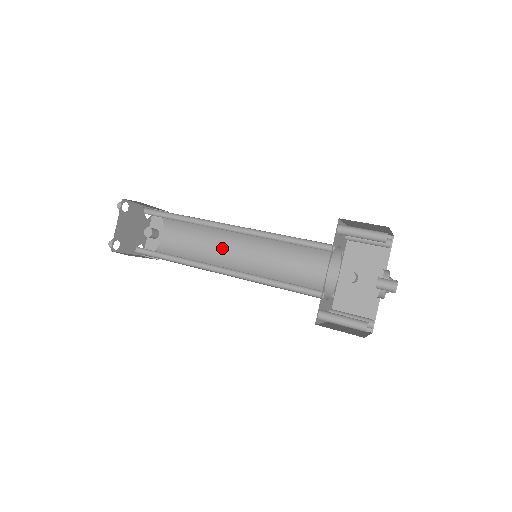
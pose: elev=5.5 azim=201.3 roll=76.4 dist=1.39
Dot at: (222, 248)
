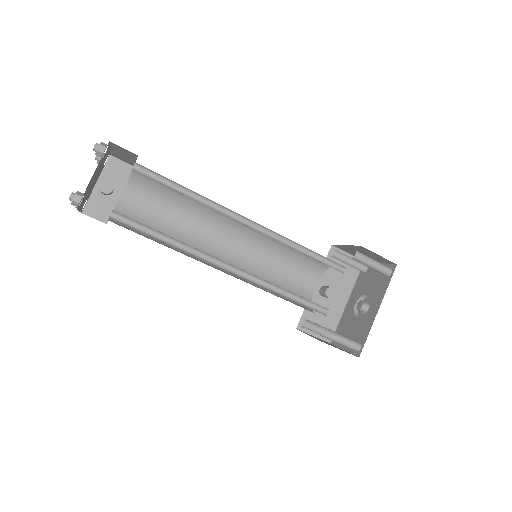
Dot at: (201, 232)
